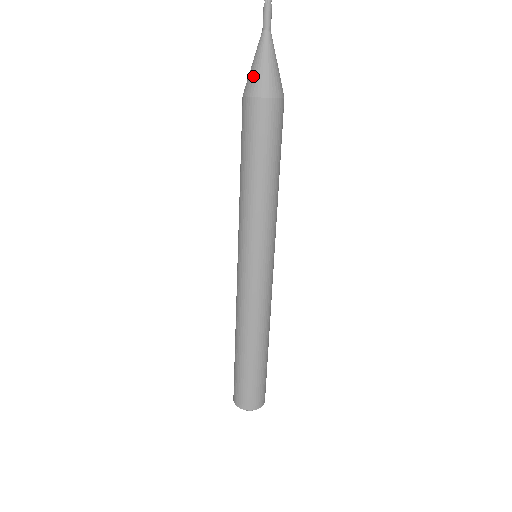
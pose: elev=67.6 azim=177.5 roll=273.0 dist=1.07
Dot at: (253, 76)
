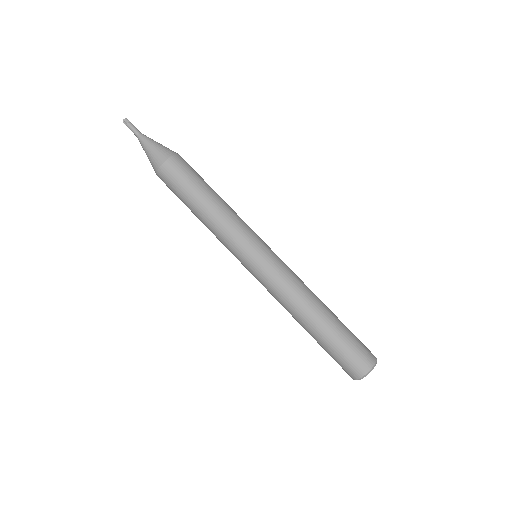
Dot at: occluded
